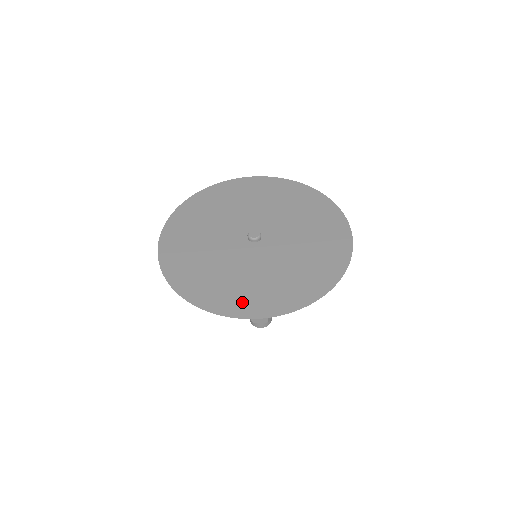
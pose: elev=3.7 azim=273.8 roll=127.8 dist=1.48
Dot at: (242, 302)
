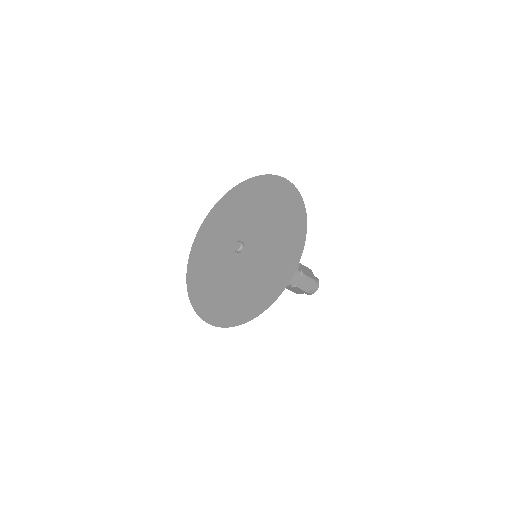
Dot at: (223, 313)
